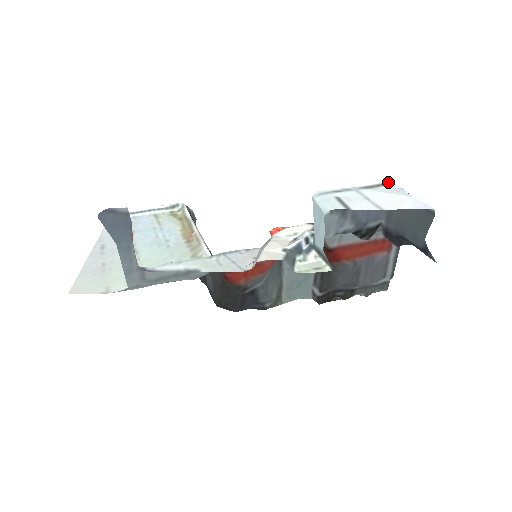
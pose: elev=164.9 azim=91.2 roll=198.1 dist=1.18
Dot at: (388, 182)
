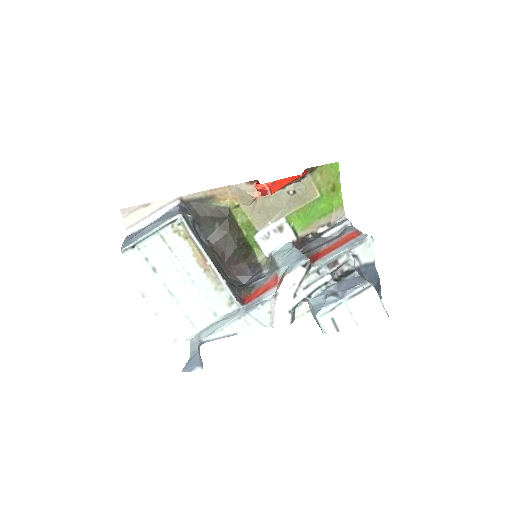
Dot at: (368, 285)
